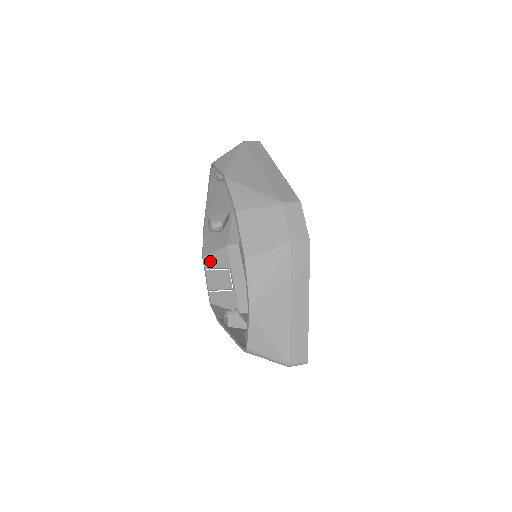
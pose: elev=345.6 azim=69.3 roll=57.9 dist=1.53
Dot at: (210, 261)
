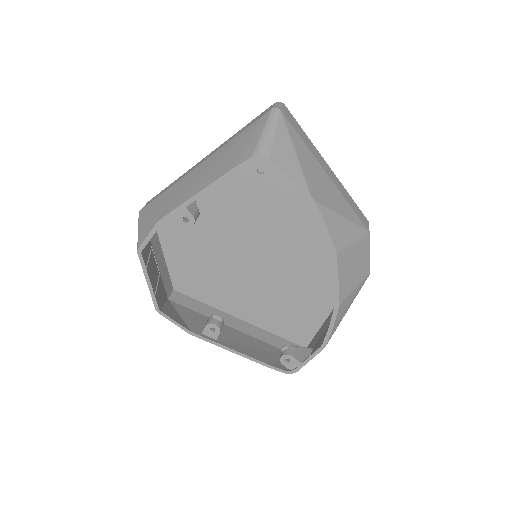
Dot at: (144, 251)
